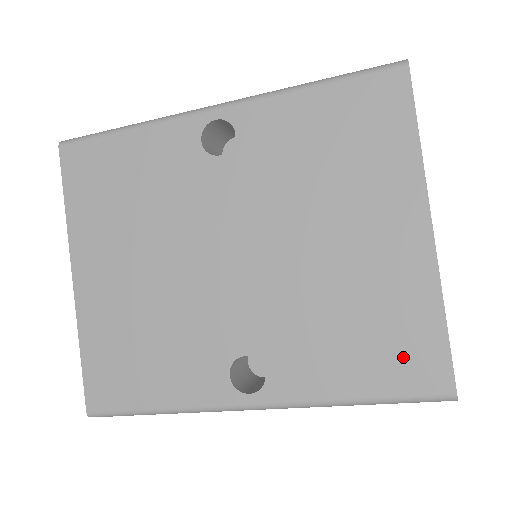
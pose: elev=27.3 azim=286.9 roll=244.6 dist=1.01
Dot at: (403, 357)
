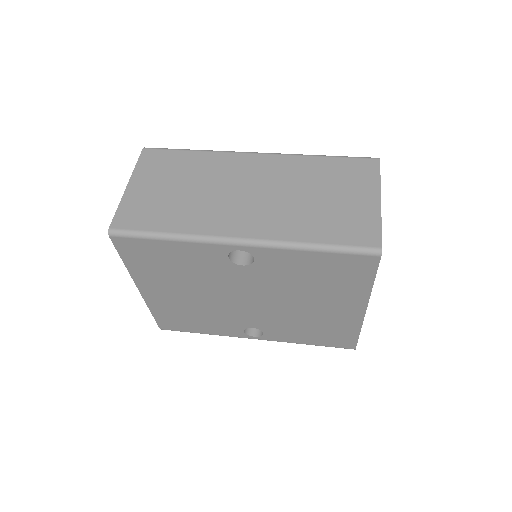
Dot at: (335, 339)
